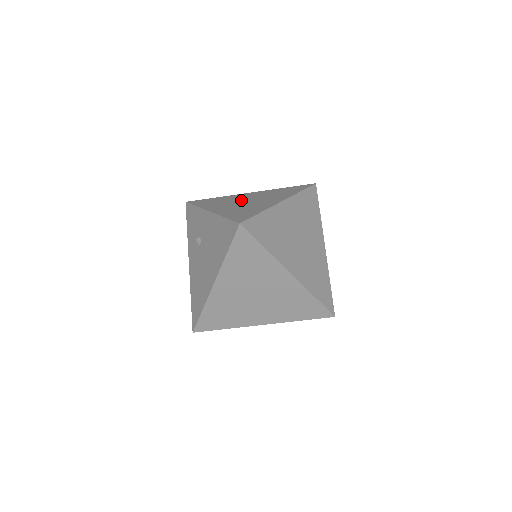
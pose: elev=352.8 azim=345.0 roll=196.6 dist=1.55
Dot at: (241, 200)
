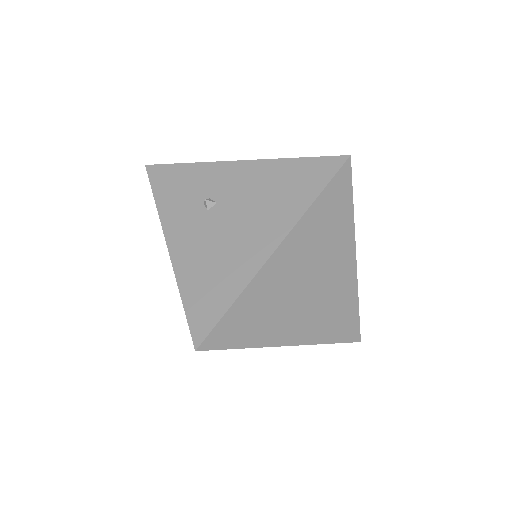
Dot at: occluded
